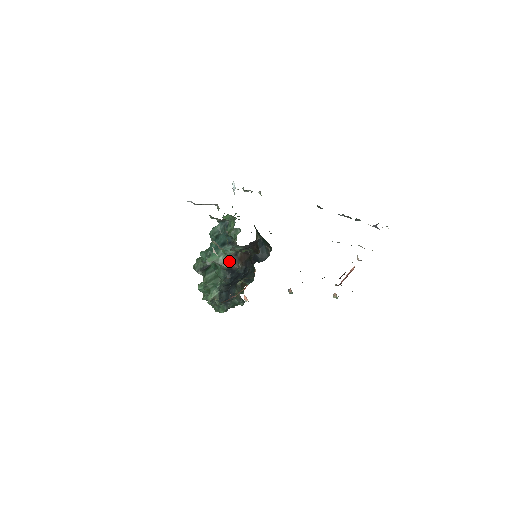
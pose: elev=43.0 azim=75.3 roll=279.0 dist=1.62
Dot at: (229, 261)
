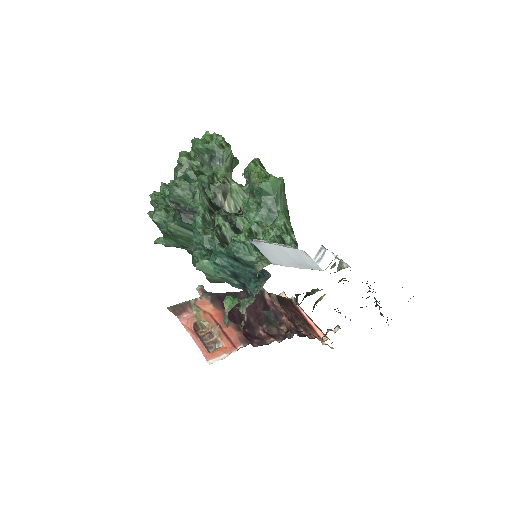
Dot at: (222, 282)
